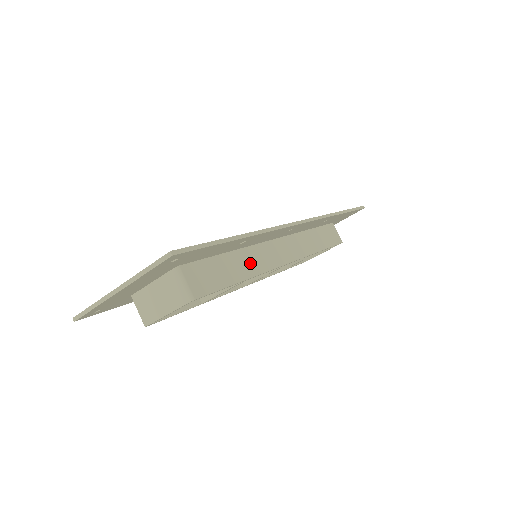
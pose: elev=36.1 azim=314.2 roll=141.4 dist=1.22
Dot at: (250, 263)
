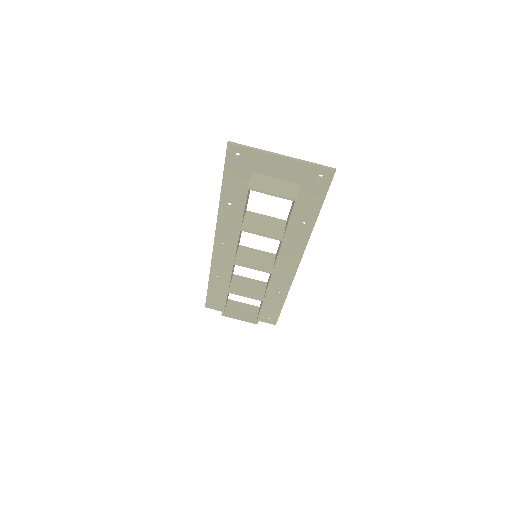
Dot at: occluded
